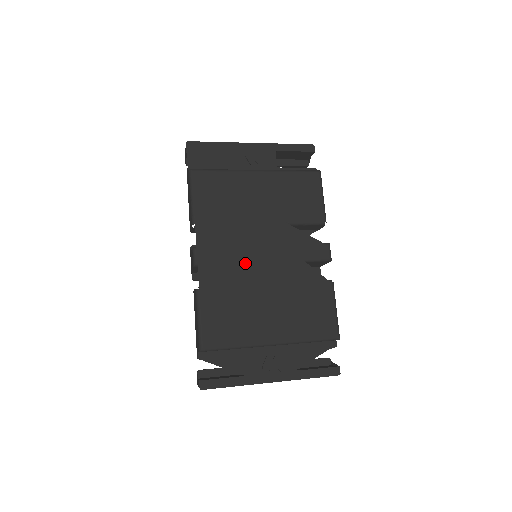
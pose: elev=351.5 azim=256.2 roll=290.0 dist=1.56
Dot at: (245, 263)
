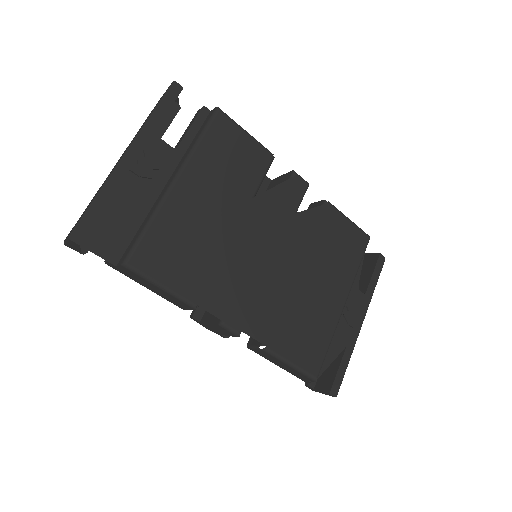
Dot at: (267, 277)
